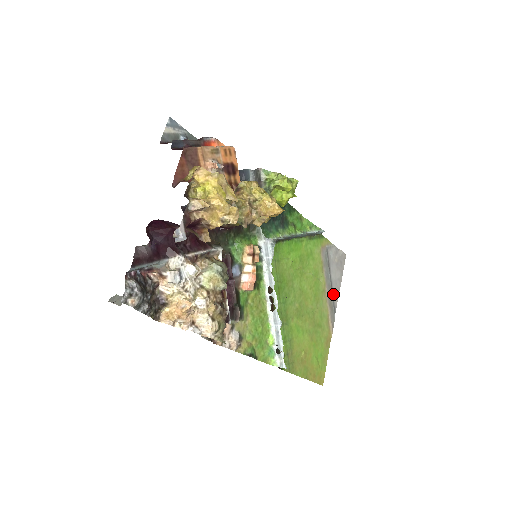
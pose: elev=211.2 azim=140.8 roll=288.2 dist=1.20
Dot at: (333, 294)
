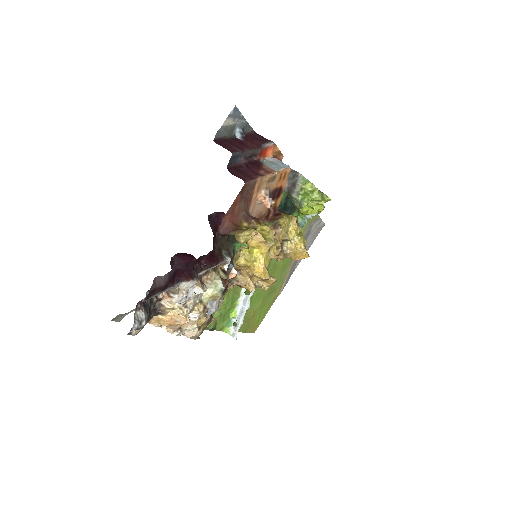
Dot at: (297, 260)
